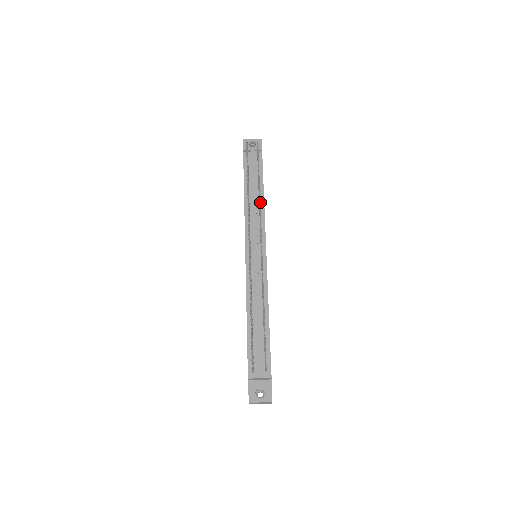
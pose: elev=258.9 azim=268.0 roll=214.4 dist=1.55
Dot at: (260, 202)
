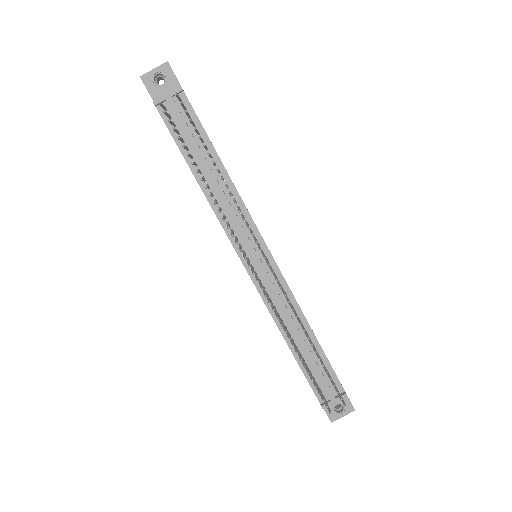
Dot at: (236, 203)
